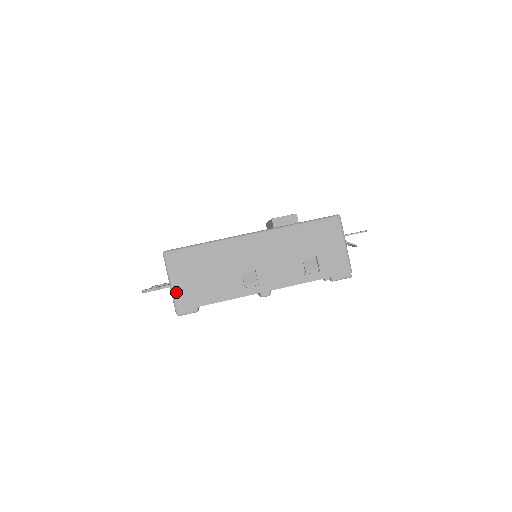
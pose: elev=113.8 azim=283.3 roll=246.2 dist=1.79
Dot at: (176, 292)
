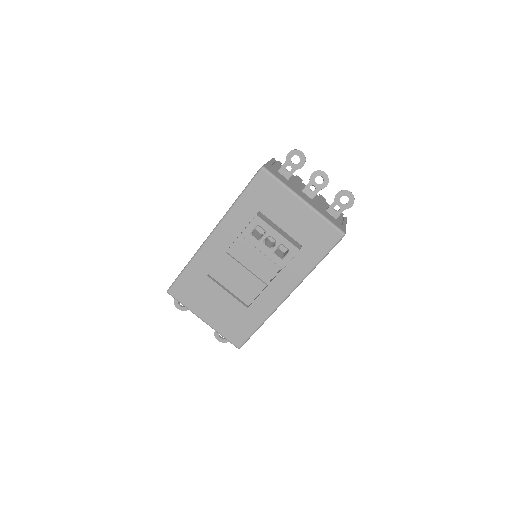
Dot at: occluded
